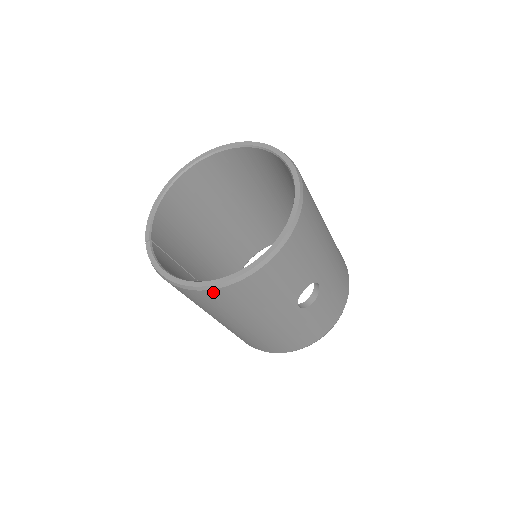
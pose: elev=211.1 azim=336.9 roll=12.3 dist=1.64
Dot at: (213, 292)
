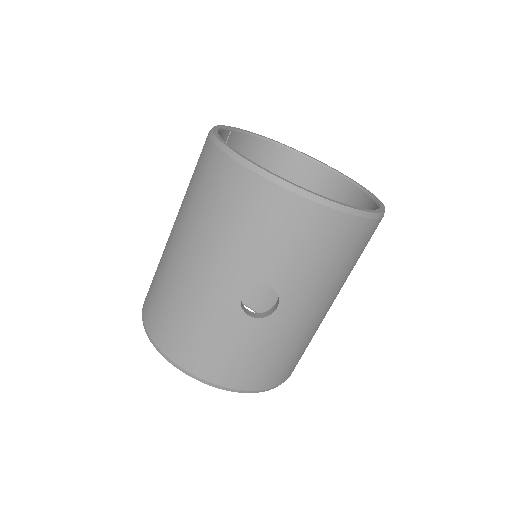
Dot at: (229, 164)
